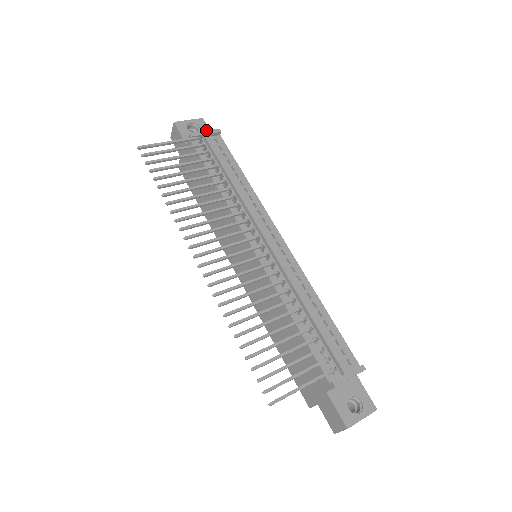
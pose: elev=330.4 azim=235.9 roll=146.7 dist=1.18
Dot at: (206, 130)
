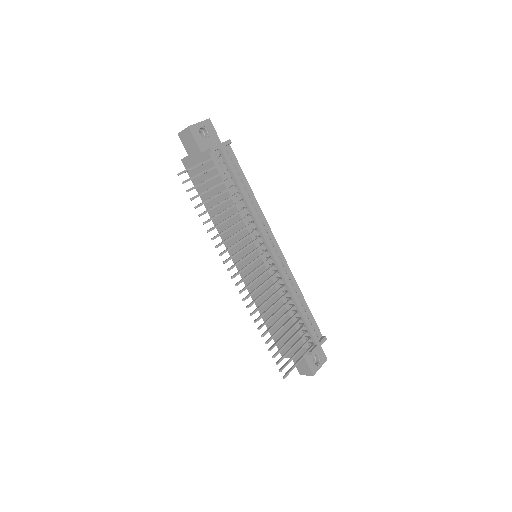
Dot at: (214, 133)
